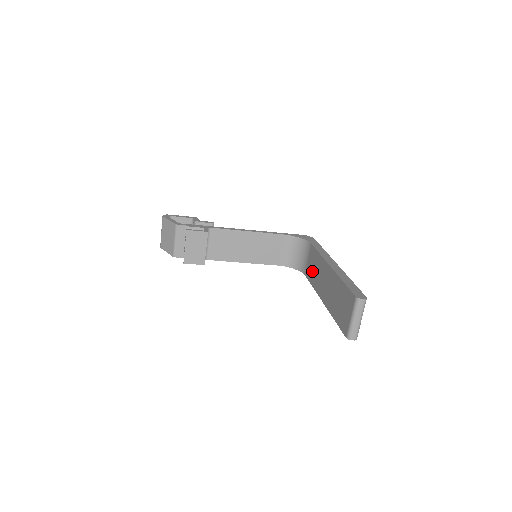
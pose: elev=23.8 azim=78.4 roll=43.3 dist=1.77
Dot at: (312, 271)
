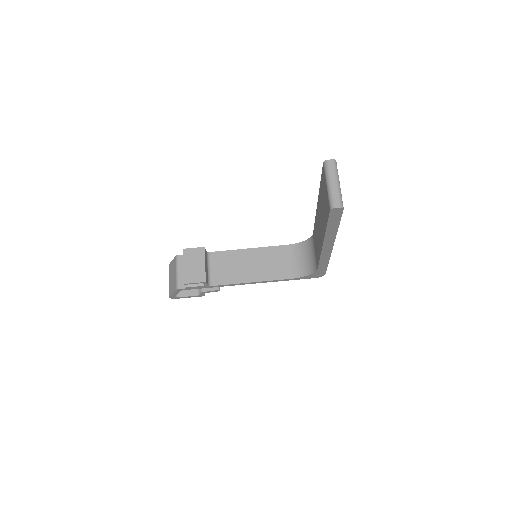
Dot at: (317, 248)
